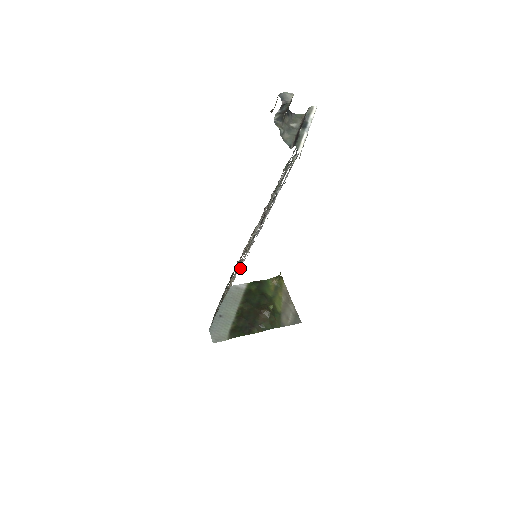
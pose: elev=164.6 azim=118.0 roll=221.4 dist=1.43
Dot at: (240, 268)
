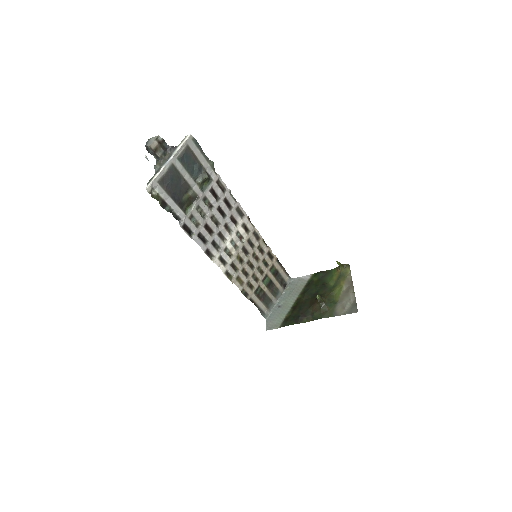
Dot at: (225, 270)
